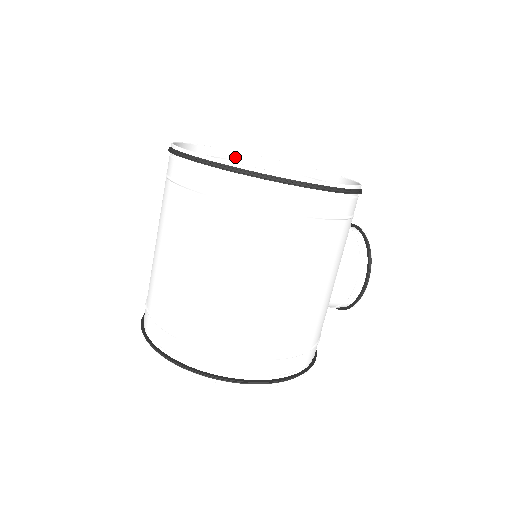
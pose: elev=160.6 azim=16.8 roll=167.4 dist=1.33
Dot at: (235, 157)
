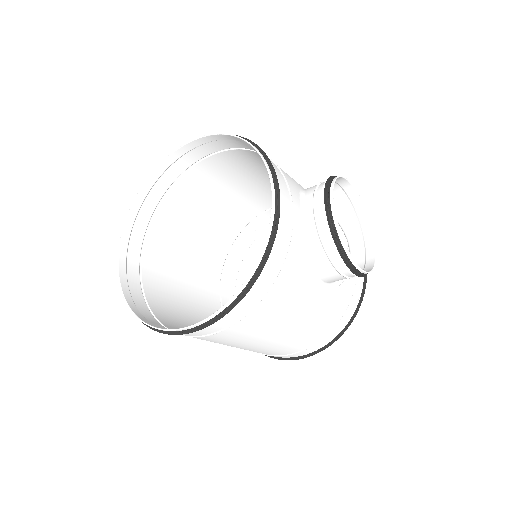
Dot at: (186, 150)
